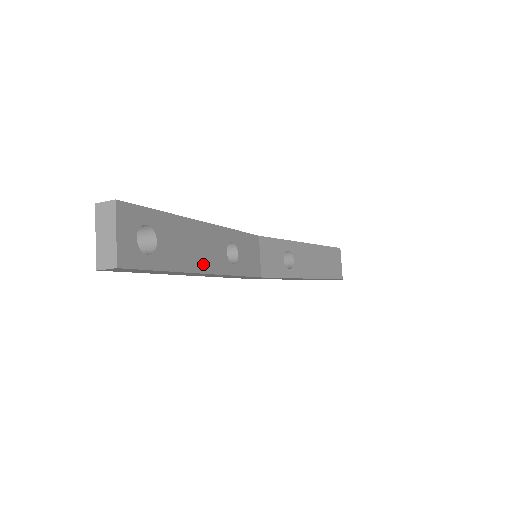
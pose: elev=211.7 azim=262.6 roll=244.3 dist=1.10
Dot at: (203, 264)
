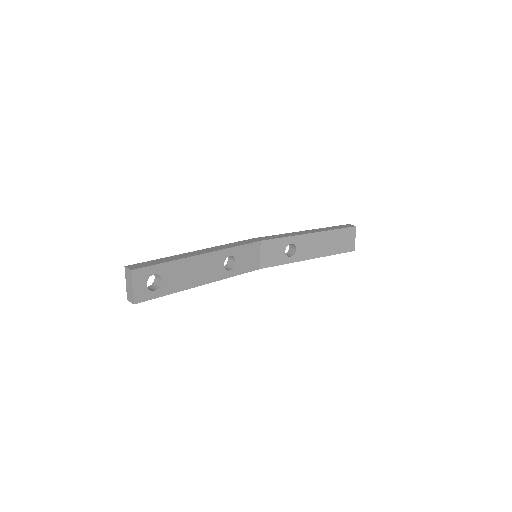
Dot at: (201, 280)
